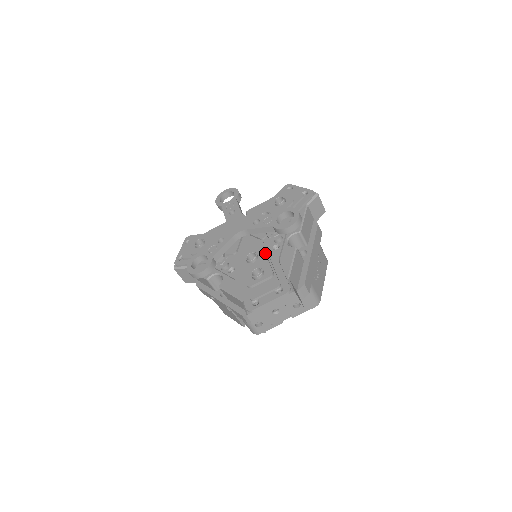
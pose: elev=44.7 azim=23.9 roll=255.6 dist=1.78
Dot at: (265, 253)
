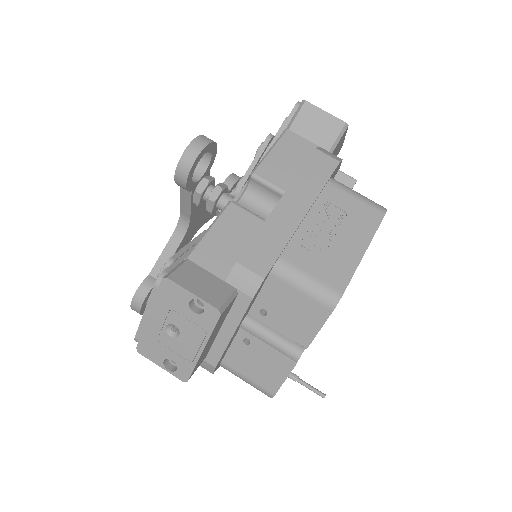
Dot at: occluded
